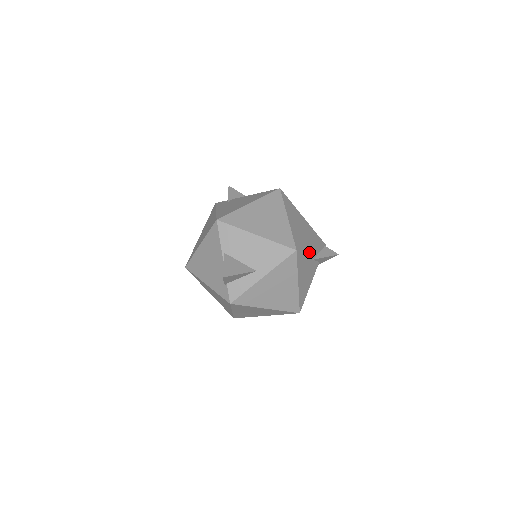
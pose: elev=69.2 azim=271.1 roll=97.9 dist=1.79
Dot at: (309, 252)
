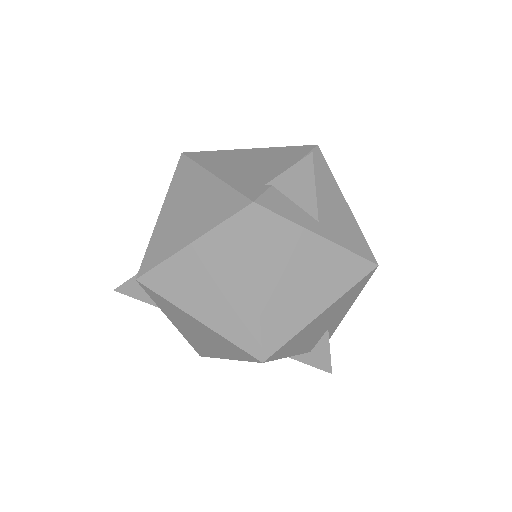
Dot at: (347, 308)
